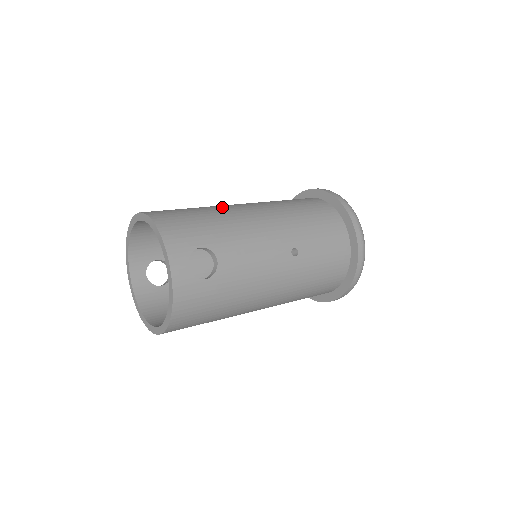
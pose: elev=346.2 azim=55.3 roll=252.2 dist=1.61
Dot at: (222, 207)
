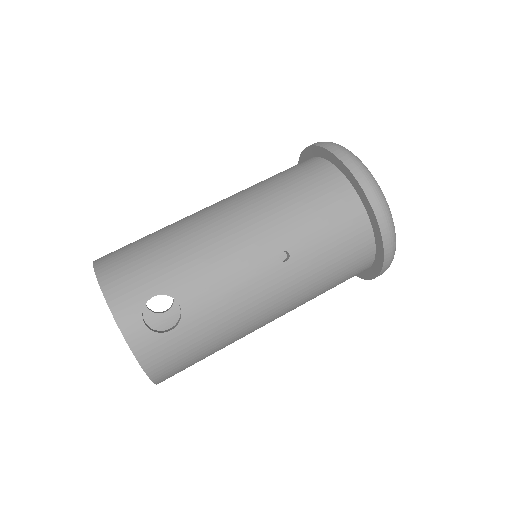
Dot at: (186, 223)
